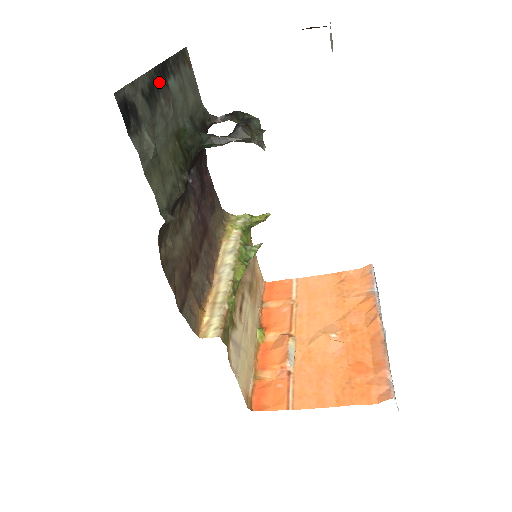
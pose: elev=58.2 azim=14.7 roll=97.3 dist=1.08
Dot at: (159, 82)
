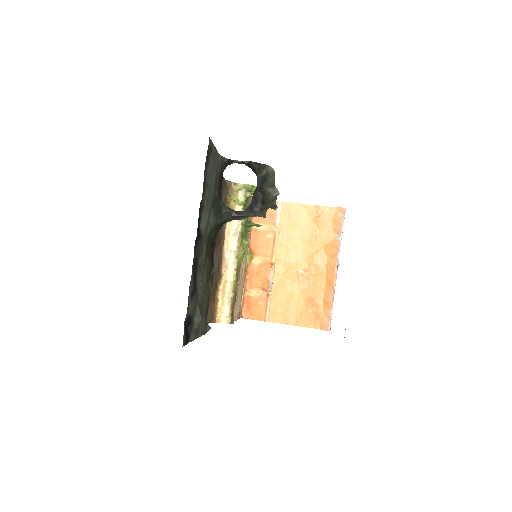
Dot at: (197, 251)
